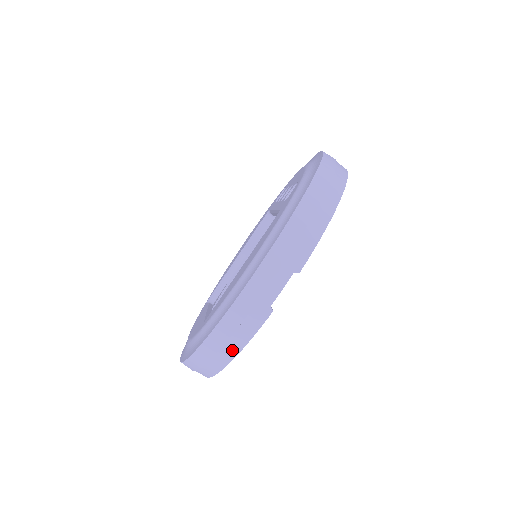
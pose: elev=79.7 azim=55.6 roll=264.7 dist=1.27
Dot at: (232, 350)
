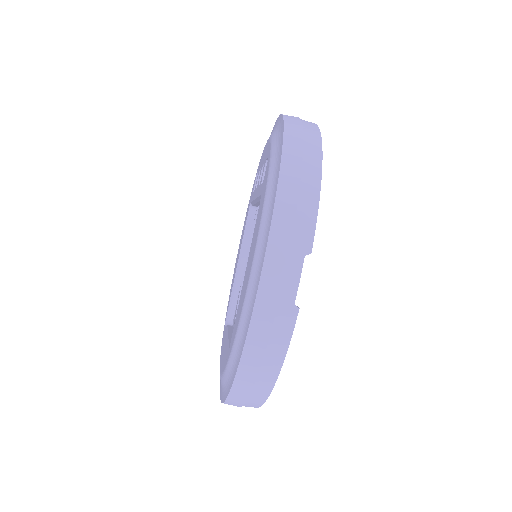
Dot at: (271, 370)
